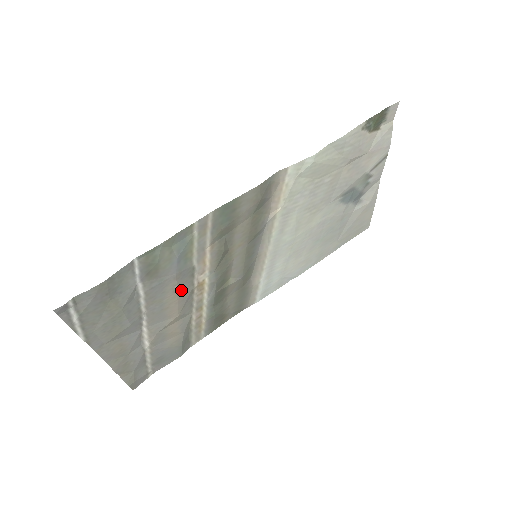
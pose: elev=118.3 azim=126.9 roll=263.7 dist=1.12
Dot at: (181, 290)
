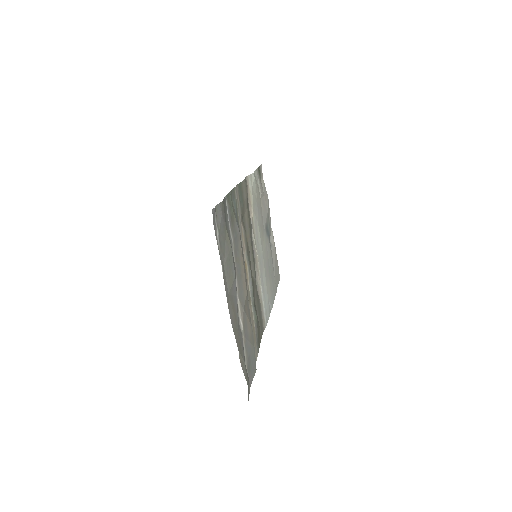
Dot at: (243, 258)
